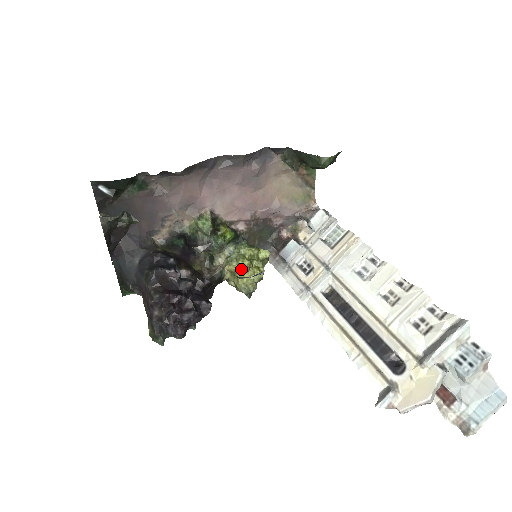
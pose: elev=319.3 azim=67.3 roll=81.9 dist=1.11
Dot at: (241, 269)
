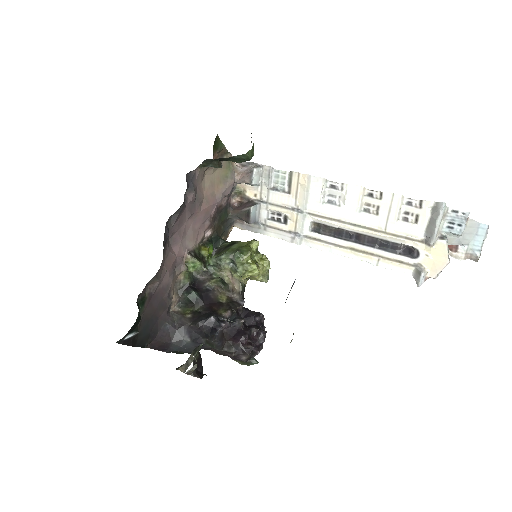
Dot at: (256, 274)
